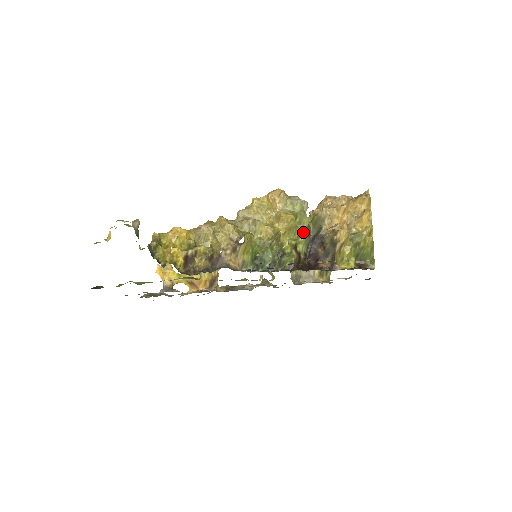
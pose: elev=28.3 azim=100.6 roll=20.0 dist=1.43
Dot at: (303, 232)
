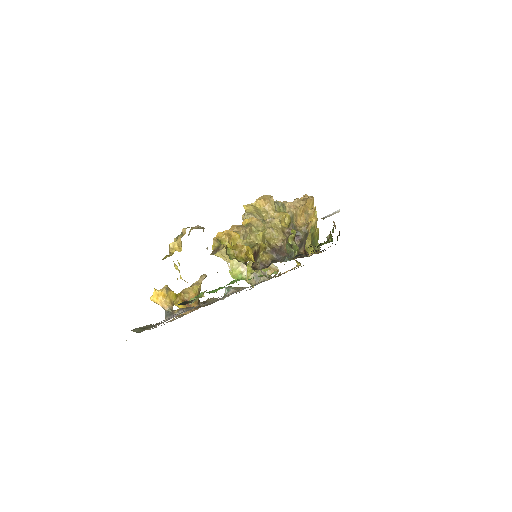
Dot at: occluded
